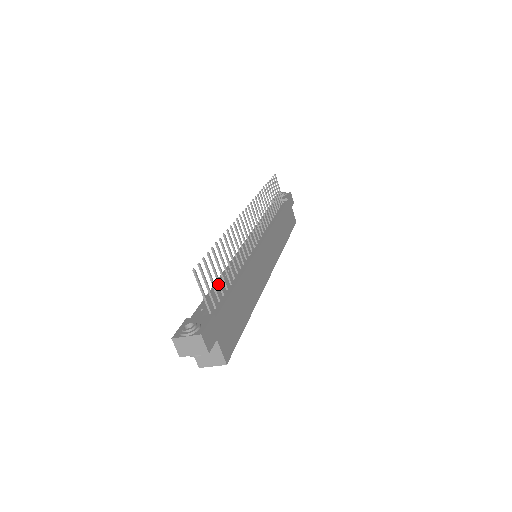
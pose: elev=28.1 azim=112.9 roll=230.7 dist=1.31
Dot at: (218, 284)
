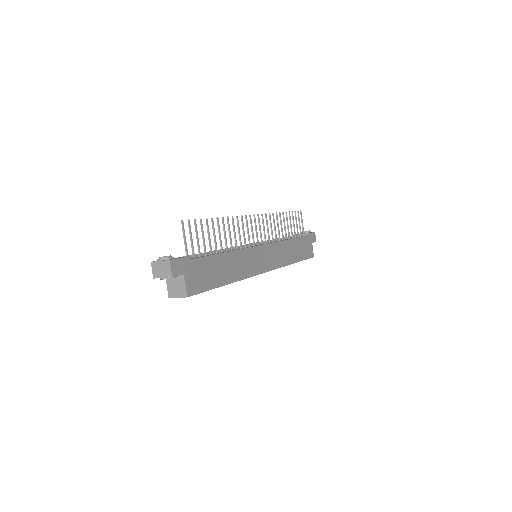
Dot at: (203, 245)
